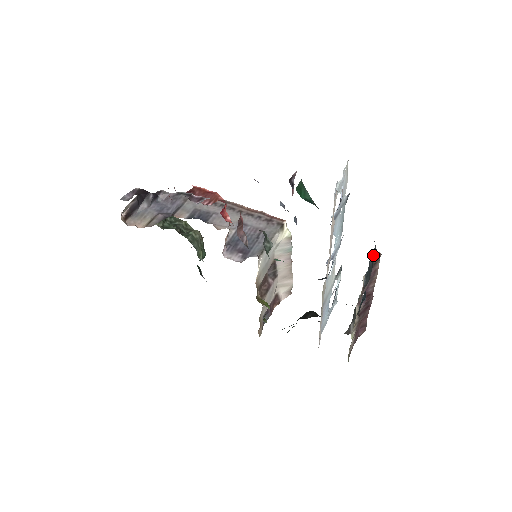
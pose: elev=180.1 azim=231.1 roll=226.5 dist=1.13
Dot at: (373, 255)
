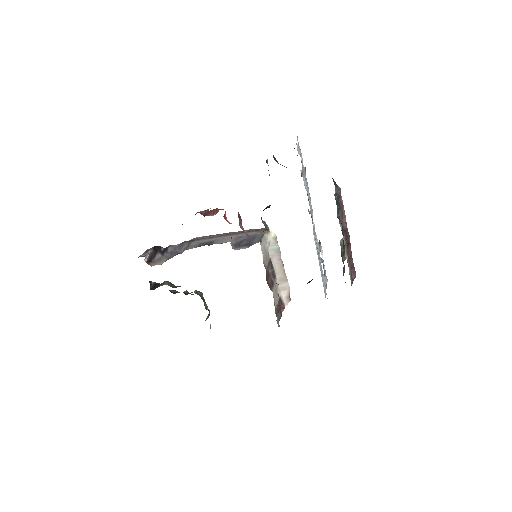
Dot at: (336, 191)
